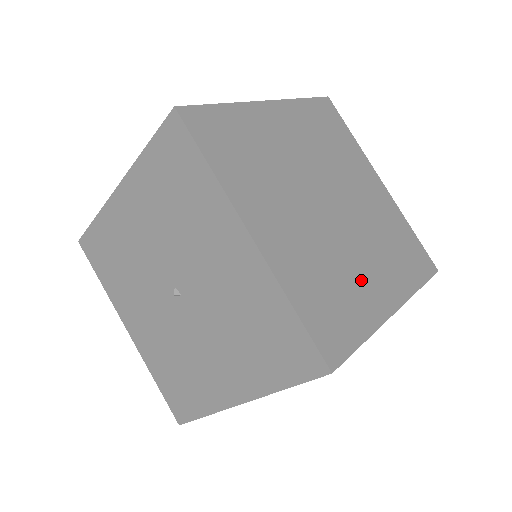
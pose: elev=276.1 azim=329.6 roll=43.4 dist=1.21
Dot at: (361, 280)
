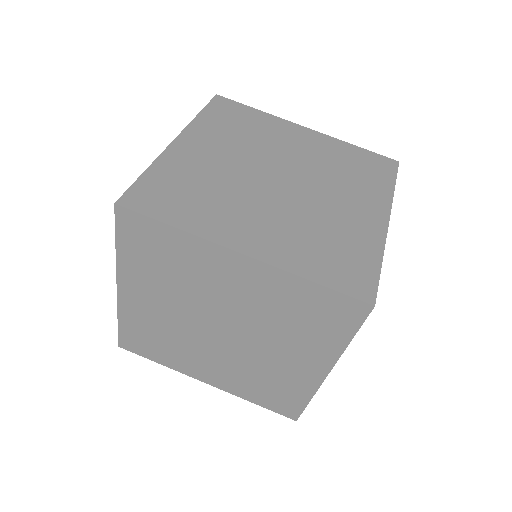
Dot at: (234, 214)
